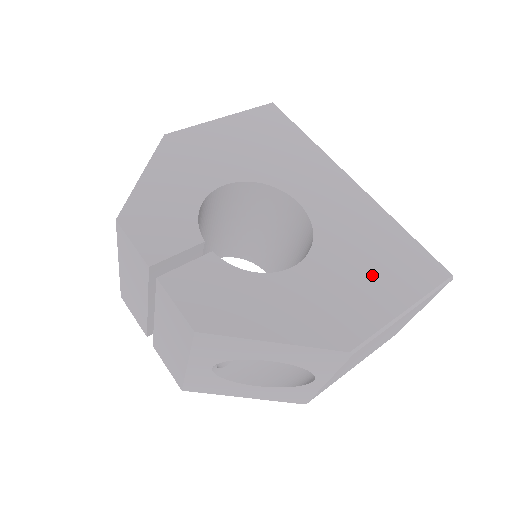
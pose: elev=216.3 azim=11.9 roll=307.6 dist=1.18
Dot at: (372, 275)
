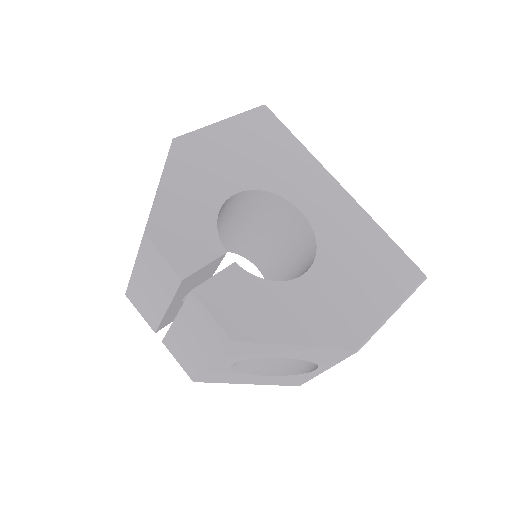
Dot at: (366, 279)
